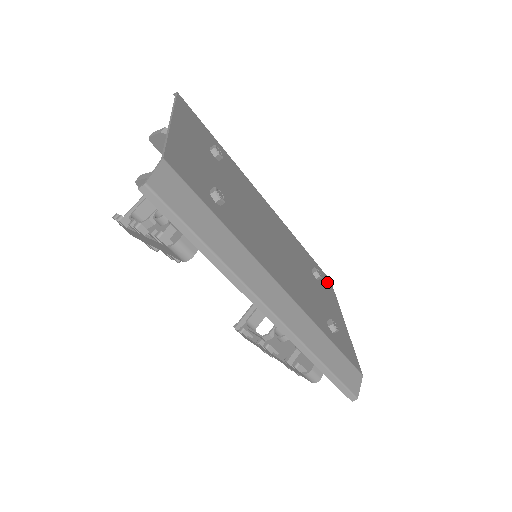
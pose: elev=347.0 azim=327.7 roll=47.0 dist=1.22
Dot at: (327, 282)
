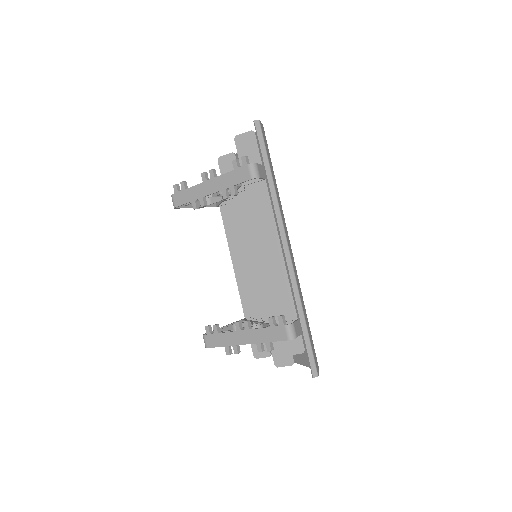
Dot at: occluded
